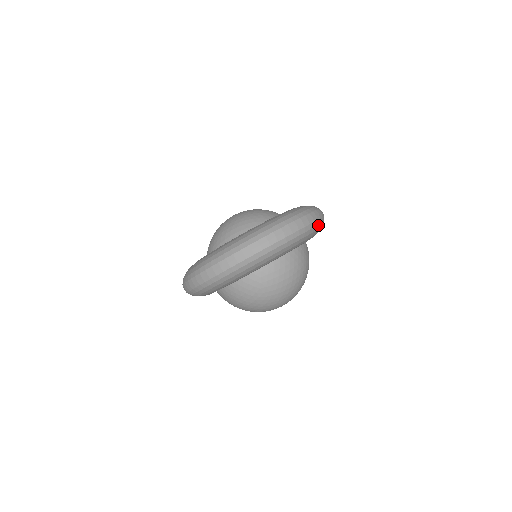
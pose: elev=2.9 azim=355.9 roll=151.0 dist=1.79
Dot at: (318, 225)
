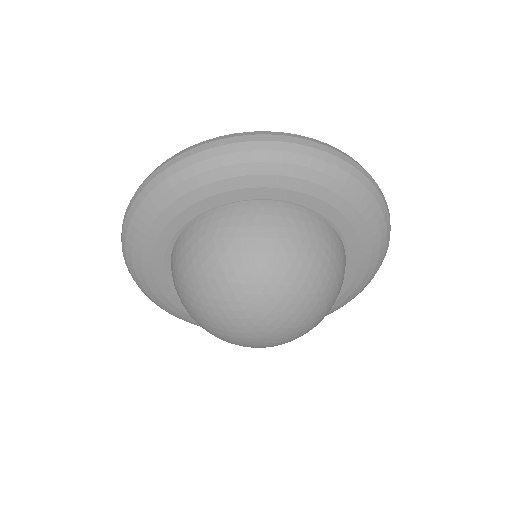
Dot at: (364, 287)
